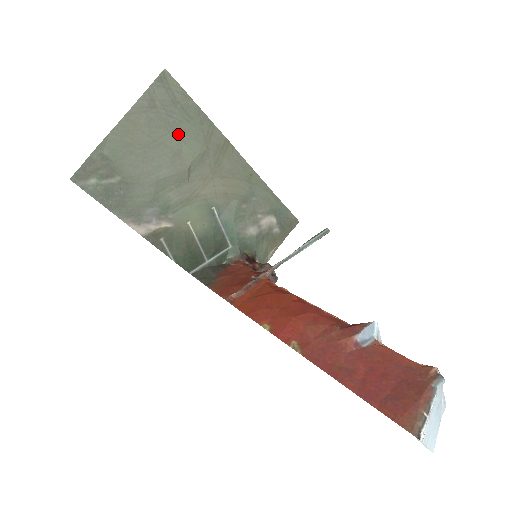
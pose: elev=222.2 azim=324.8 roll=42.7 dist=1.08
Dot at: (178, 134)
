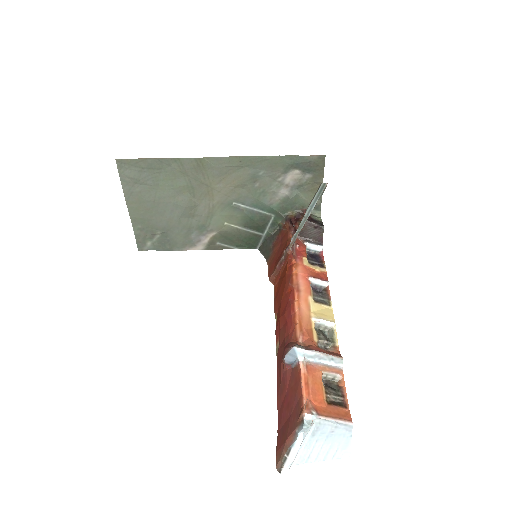
Dot at: (163, 185)
